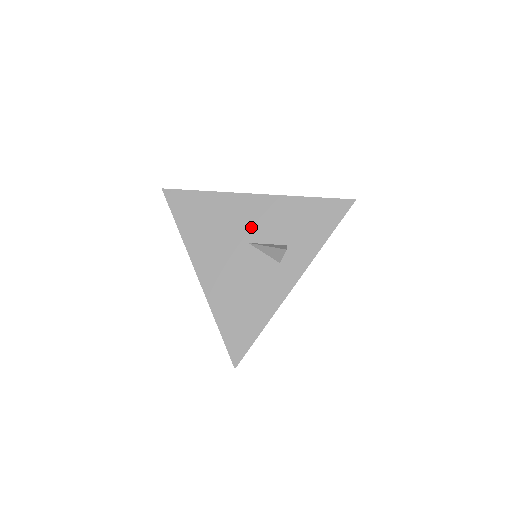
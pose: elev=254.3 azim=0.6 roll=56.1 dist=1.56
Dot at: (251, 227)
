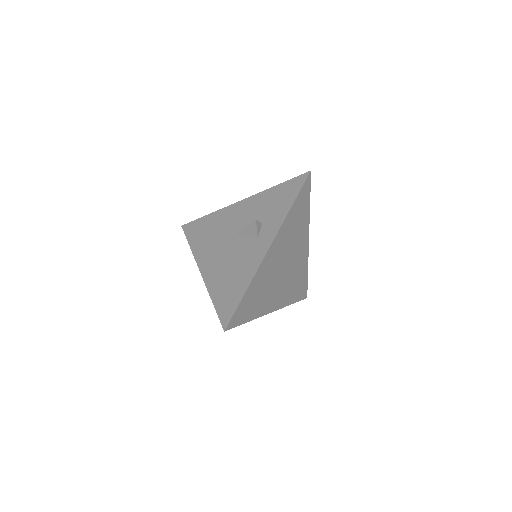
Dot at: (237, 223)
